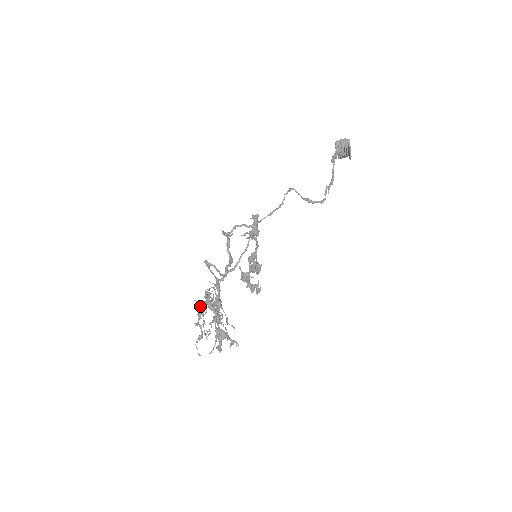
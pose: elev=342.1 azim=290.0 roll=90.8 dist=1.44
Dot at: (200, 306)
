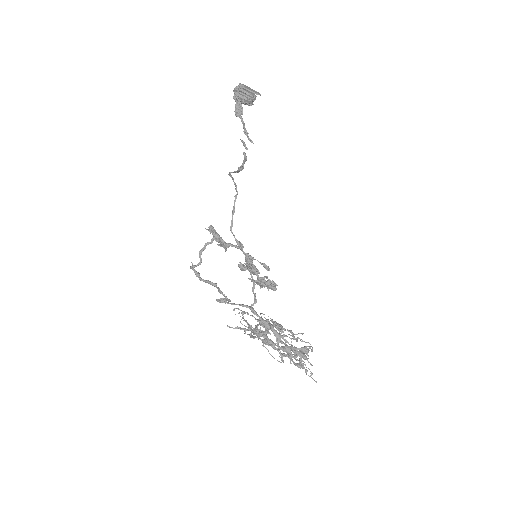
Dot at: occluded
